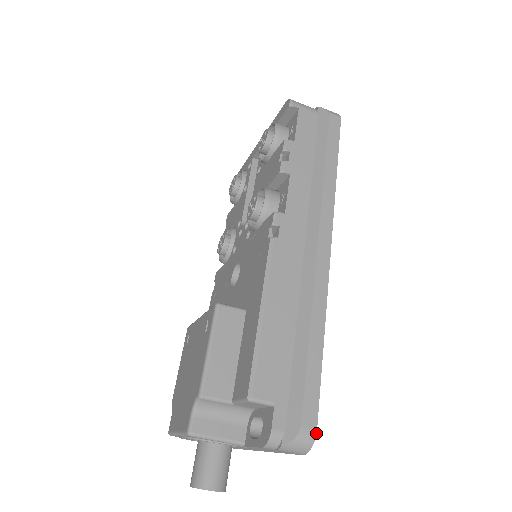
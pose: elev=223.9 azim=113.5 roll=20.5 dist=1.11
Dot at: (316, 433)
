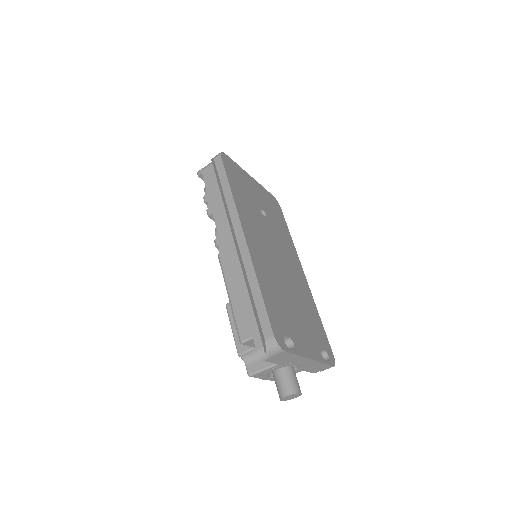
Dot at: (274, 337)
